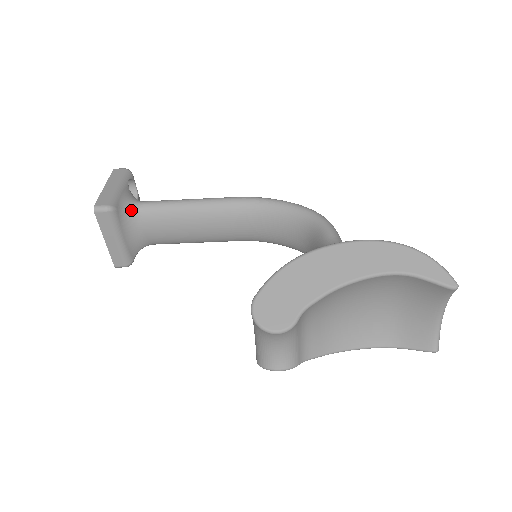
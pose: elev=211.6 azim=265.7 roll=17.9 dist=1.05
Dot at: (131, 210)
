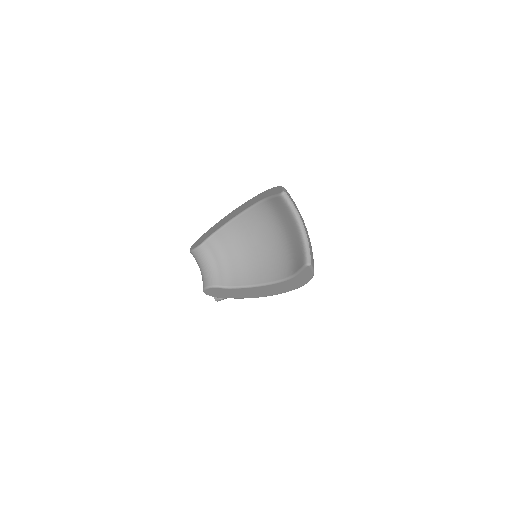
Dot at: occluded
